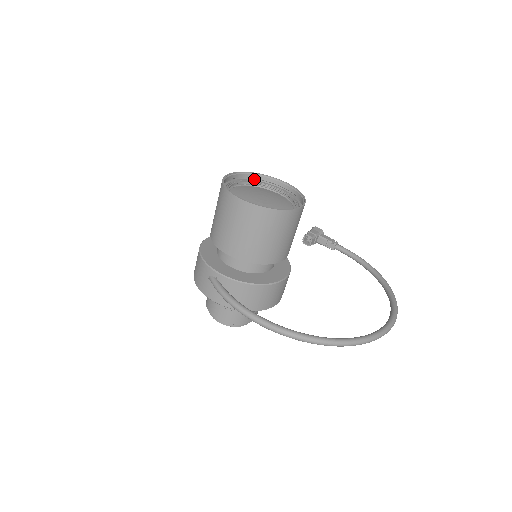
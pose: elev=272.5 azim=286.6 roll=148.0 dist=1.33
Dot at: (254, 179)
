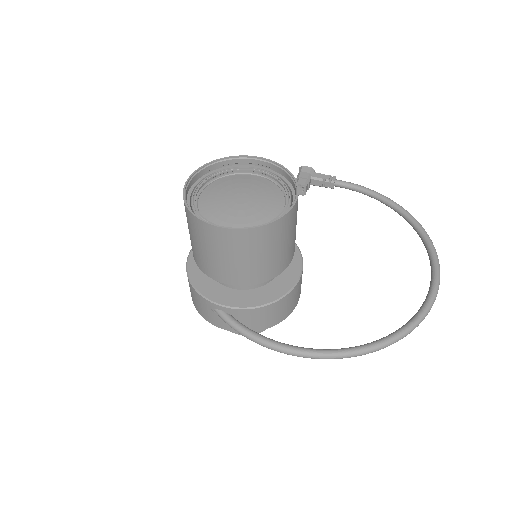
Dot at: (218, 167)
